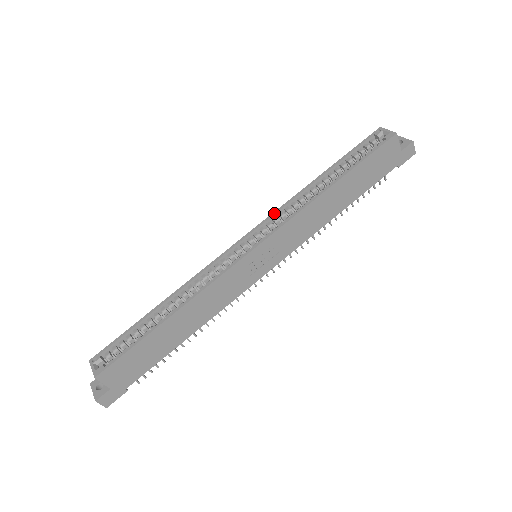
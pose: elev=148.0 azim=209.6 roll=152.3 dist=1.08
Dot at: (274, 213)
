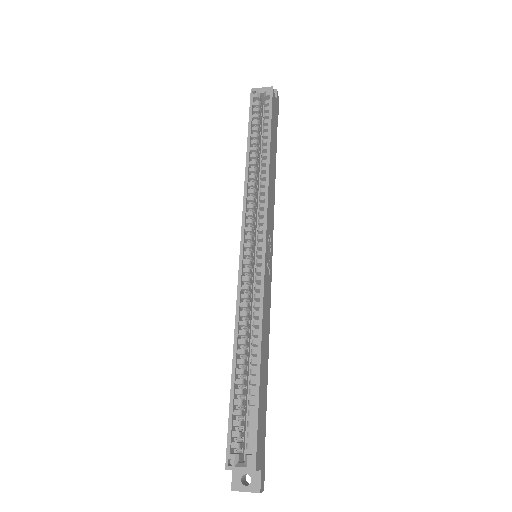
Dot at: (244, 209)
